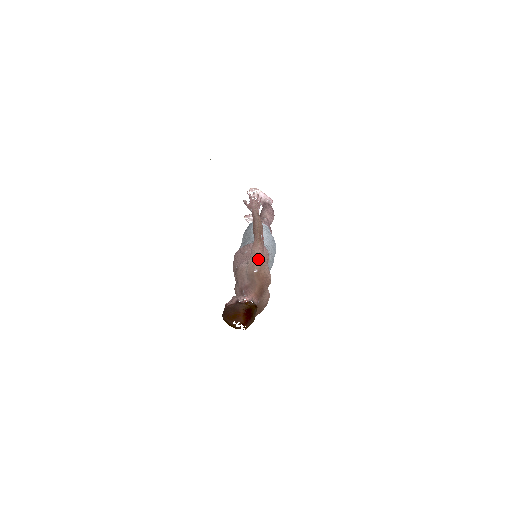
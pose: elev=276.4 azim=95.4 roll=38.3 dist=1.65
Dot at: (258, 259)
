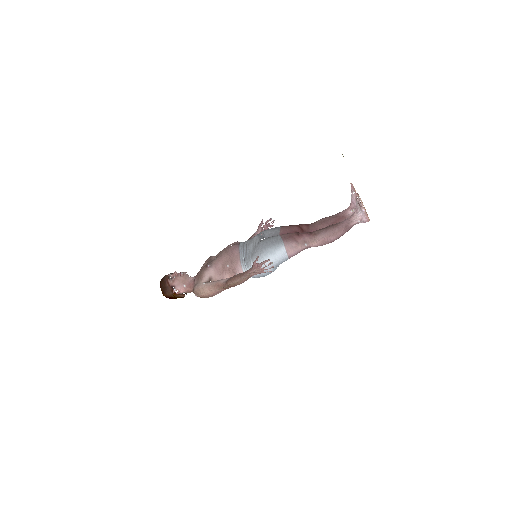
Dot at: (205, 295)
